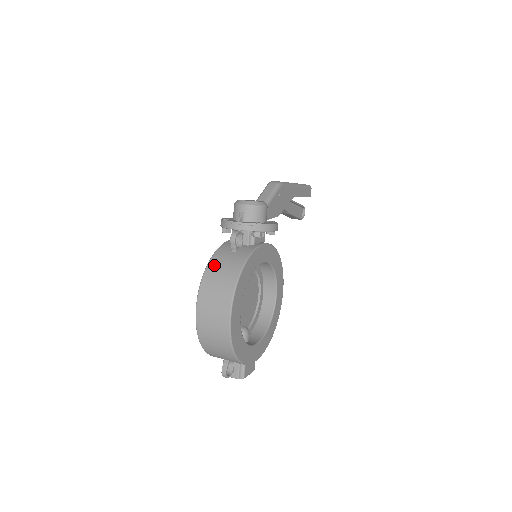
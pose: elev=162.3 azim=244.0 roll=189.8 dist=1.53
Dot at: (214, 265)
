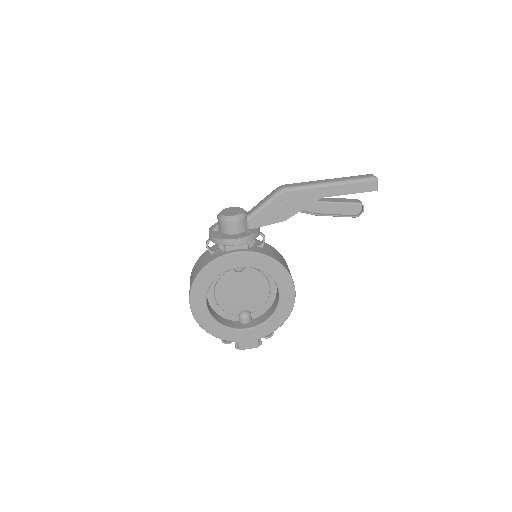
Dot at: (198, 261)
